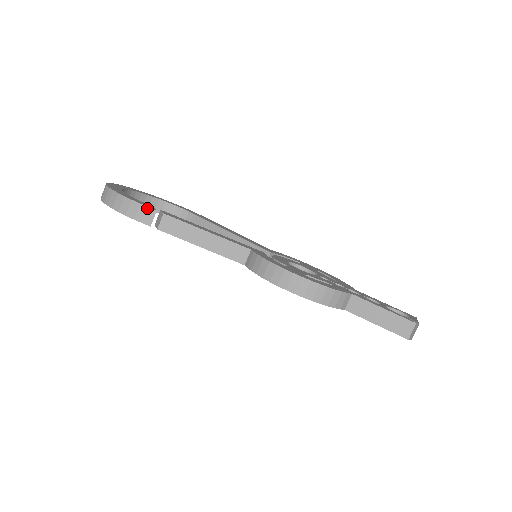
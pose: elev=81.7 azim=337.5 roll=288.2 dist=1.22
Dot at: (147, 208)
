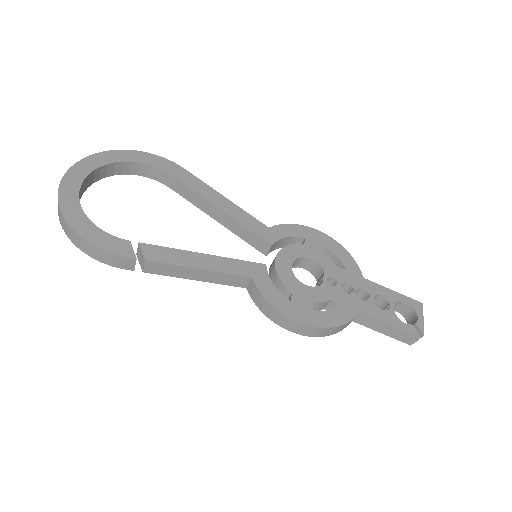
Dot at: (124, 258)
